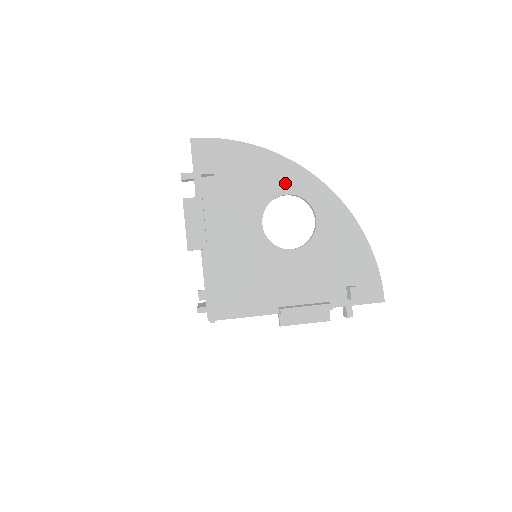
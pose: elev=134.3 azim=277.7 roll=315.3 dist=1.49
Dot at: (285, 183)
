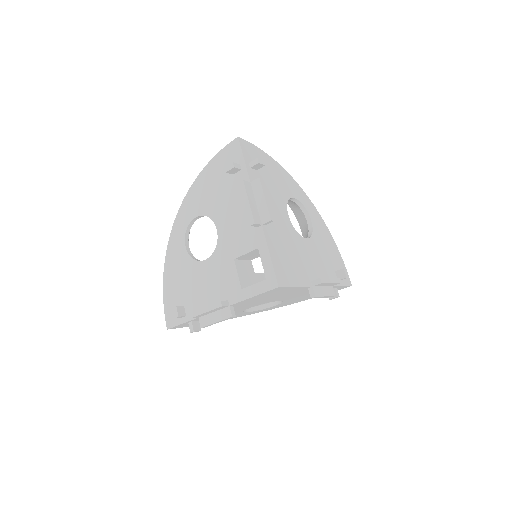
Dot at: (292, 190)
